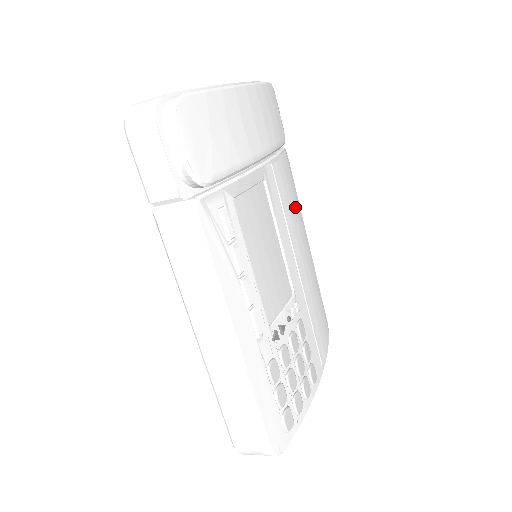
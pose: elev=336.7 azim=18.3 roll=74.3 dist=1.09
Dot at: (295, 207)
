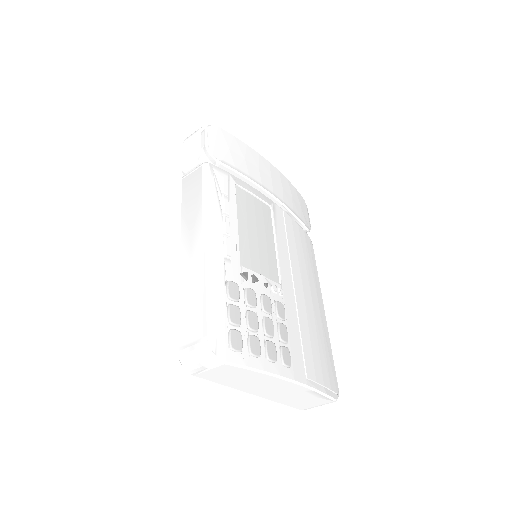
Dot at: (307, 262)
